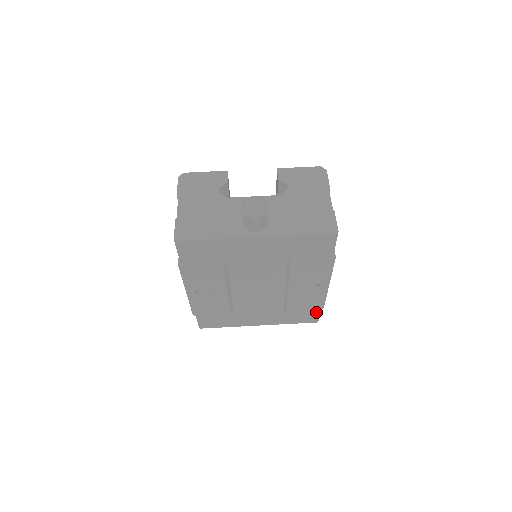
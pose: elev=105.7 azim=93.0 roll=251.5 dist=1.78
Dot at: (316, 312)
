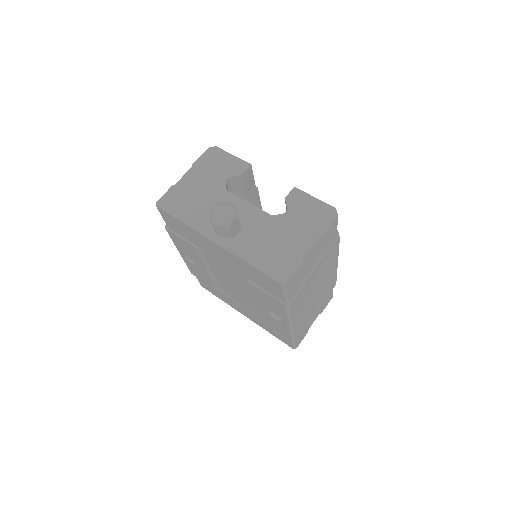
Dot at: occluded
